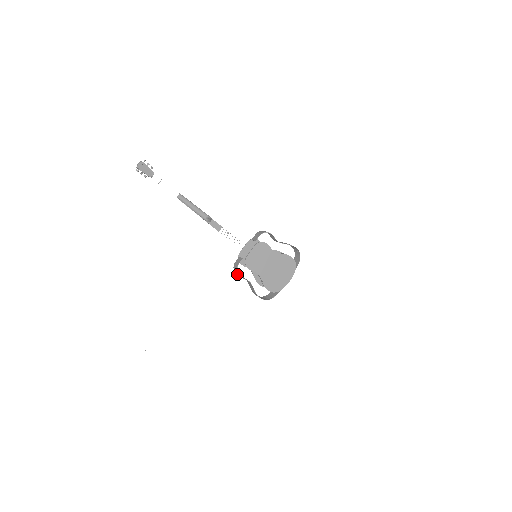
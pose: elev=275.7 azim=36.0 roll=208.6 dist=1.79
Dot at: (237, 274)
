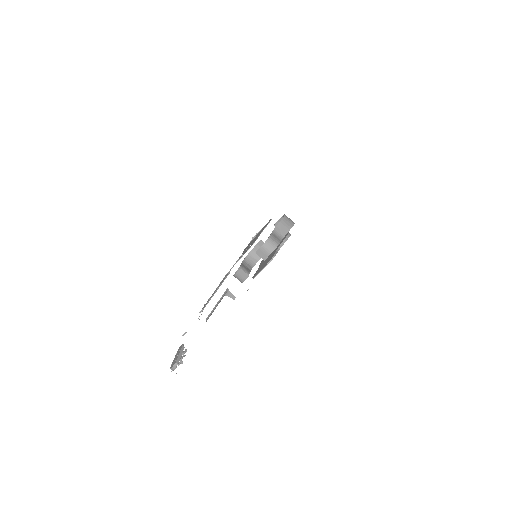
Dot at: occluded
